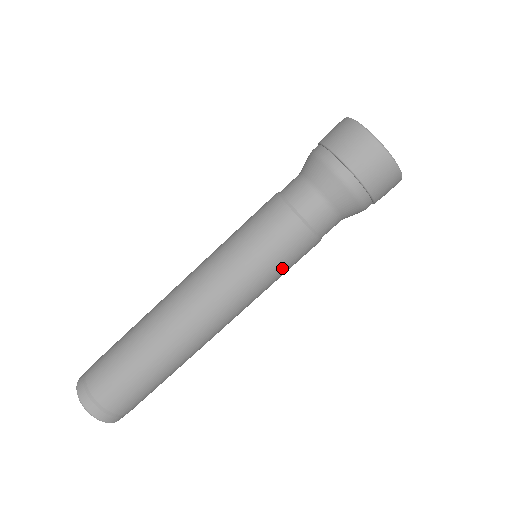
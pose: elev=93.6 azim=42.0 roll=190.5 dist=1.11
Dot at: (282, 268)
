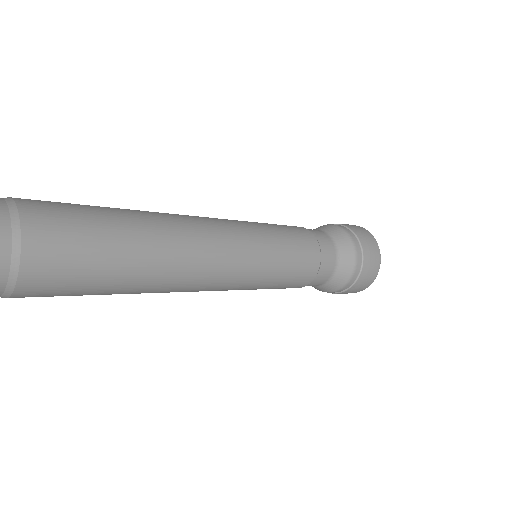
Dot at: (271, 288)
